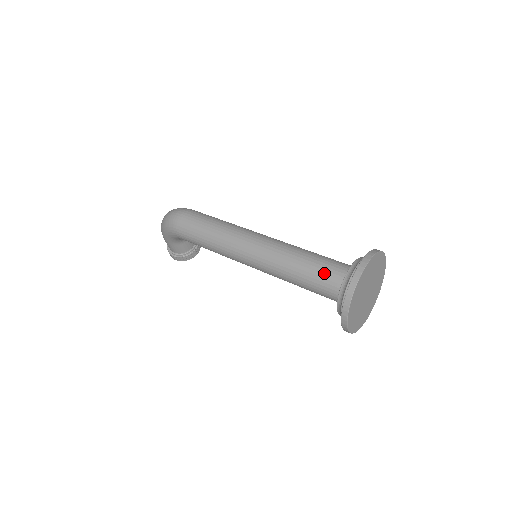
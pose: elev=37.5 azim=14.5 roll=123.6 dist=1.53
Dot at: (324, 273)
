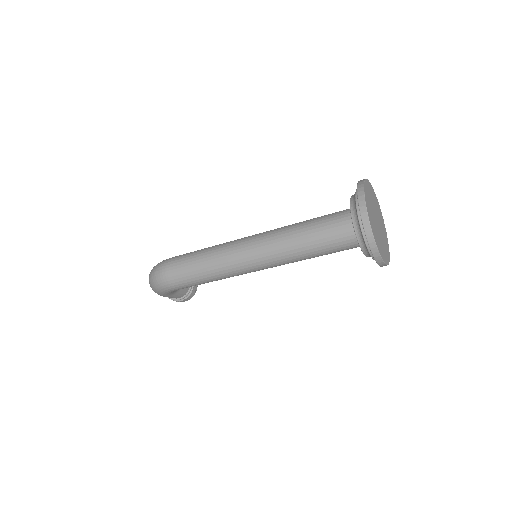
Dot at: (331, 235)
